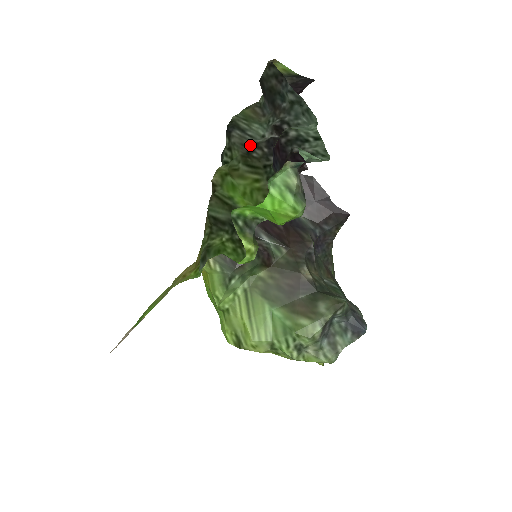
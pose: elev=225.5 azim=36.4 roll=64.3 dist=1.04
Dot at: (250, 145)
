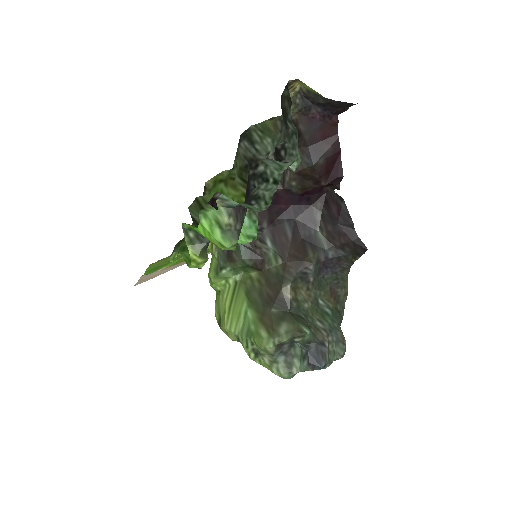
Dot at: (251, 159)
